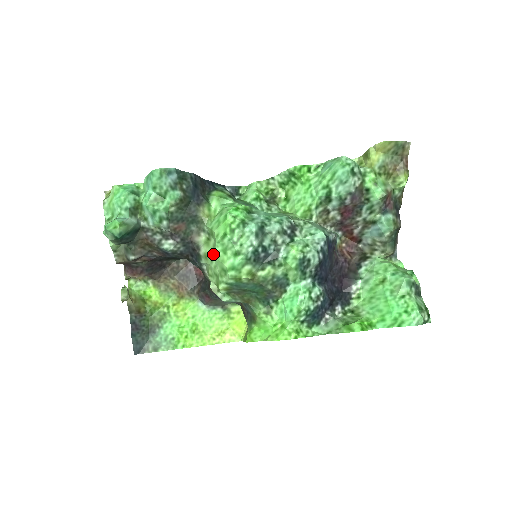
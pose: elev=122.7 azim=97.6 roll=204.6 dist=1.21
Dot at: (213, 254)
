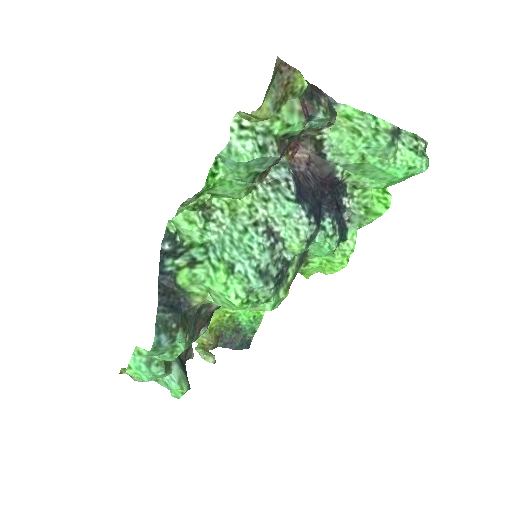
Dot at: occluded
